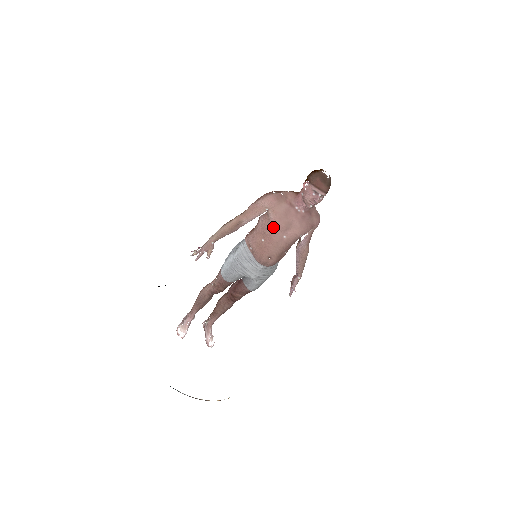
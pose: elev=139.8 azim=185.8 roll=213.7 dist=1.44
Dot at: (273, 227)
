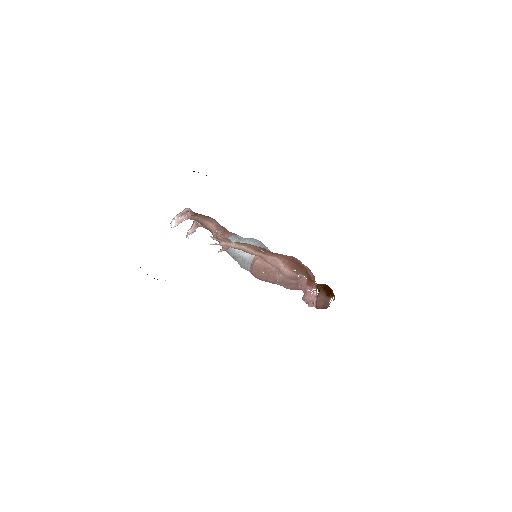
Dot at: (275, 278)
